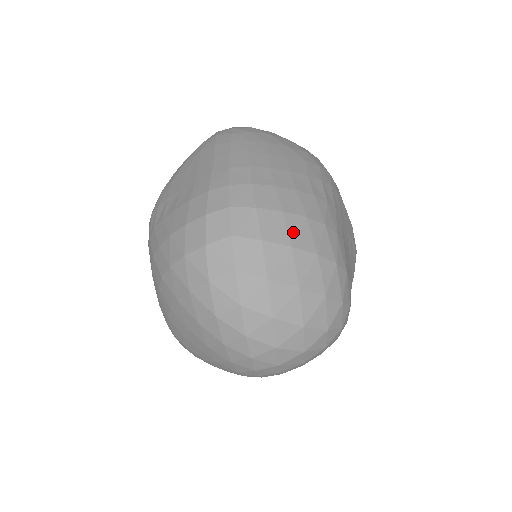
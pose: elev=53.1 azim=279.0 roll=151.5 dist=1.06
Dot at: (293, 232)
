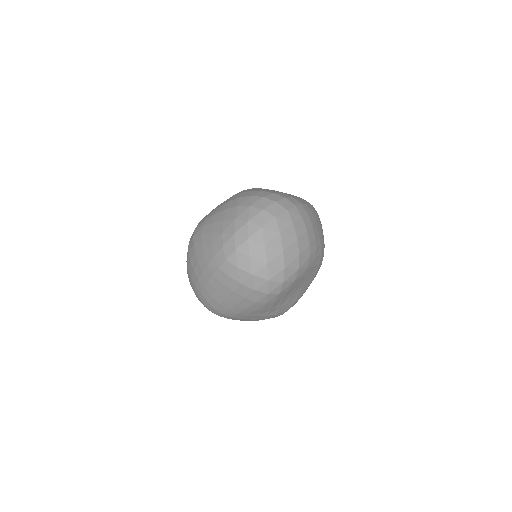
Dot at: (302, 238)
